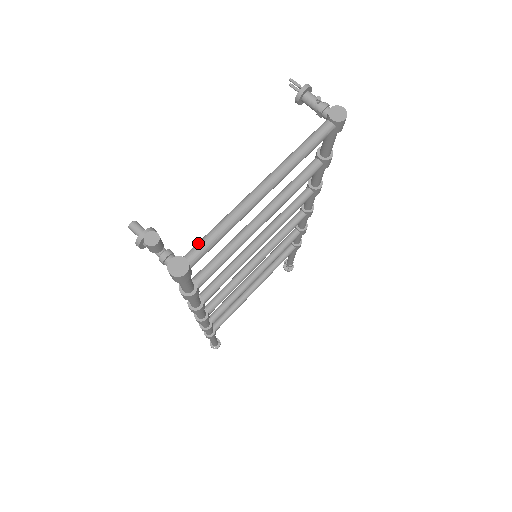
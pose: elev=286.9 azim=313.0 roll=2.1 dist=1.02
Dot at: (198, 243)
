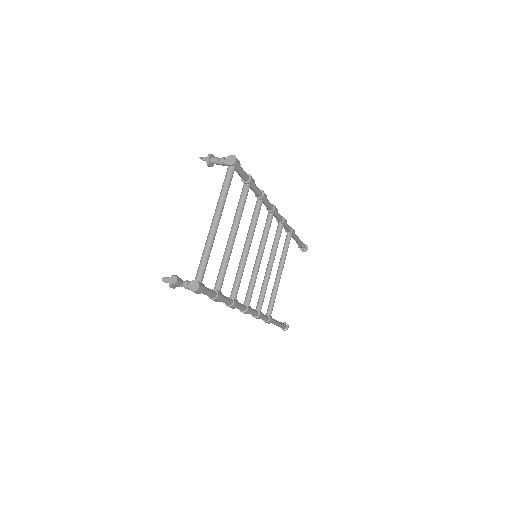
Dot at: (198, 269)
